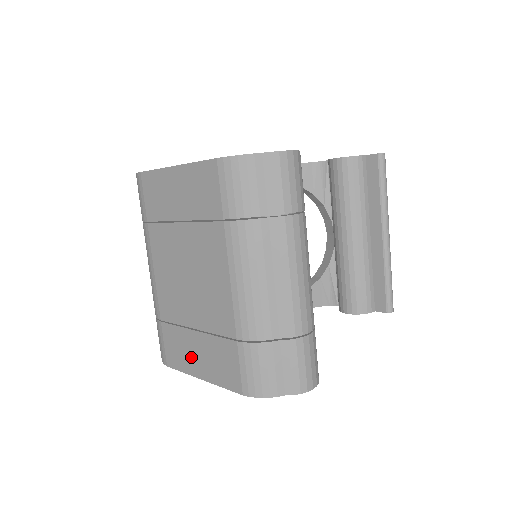
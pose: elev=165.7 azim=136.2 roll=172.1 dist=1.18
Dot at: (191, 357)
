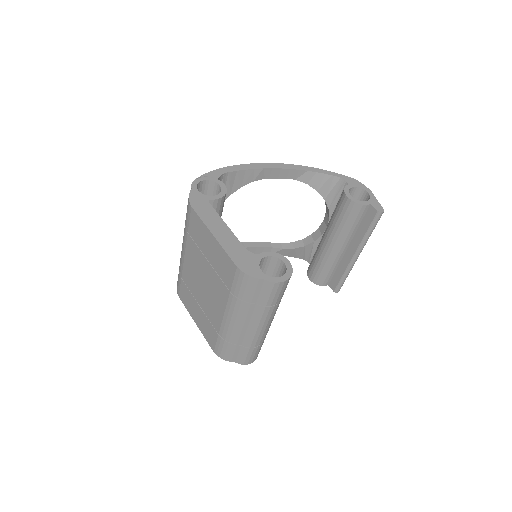
Dot at: (193, 311)
